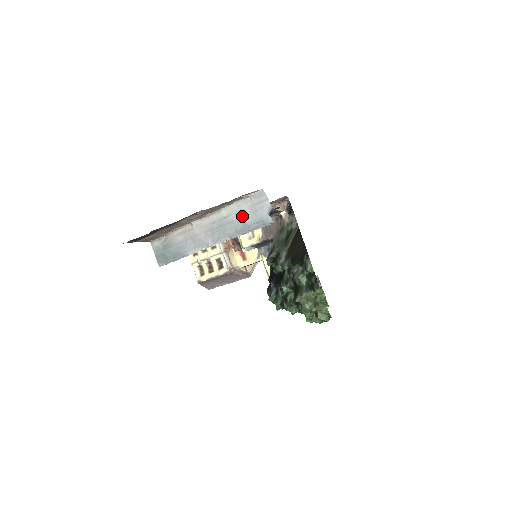
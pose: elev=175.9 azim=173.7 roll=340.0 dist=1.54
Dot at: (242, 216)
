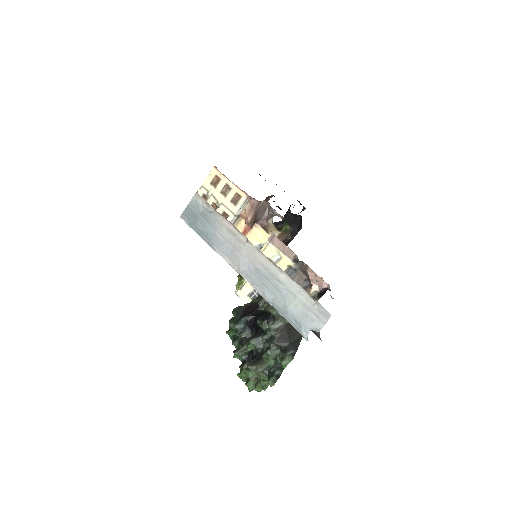
Dot at: (292, 300)
